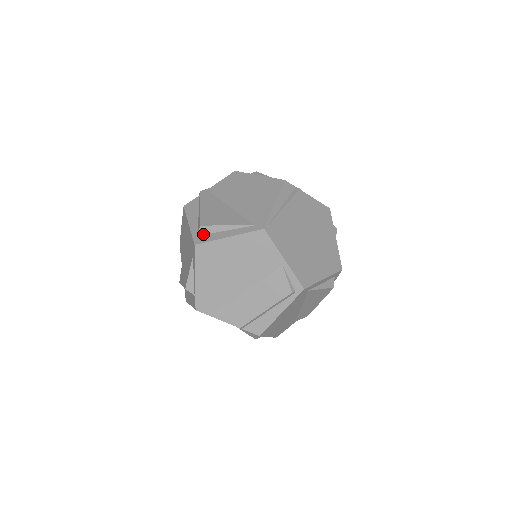
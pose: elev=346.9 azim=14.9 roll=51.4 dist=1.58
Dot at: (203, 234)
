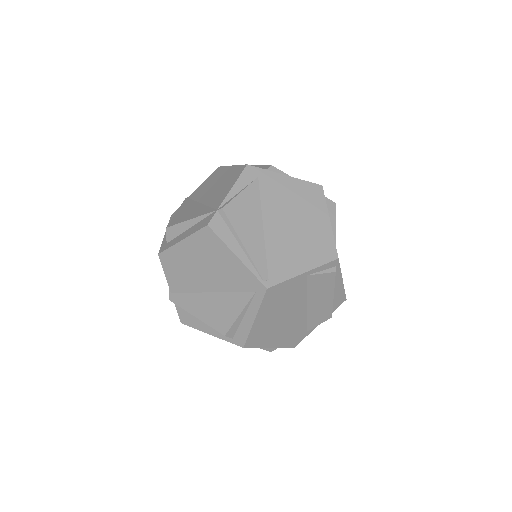
Dot at: (234, 334)
